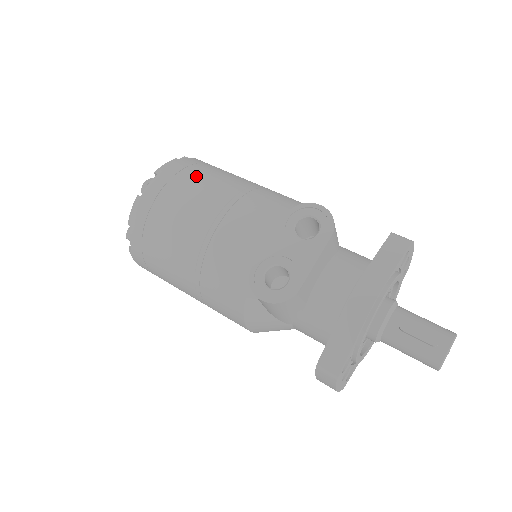
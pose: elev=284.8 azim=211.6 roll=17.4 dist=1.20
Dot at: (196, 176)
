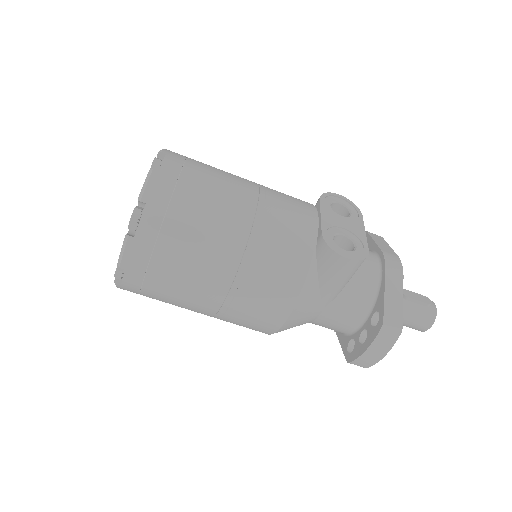
Dot at: occluded
